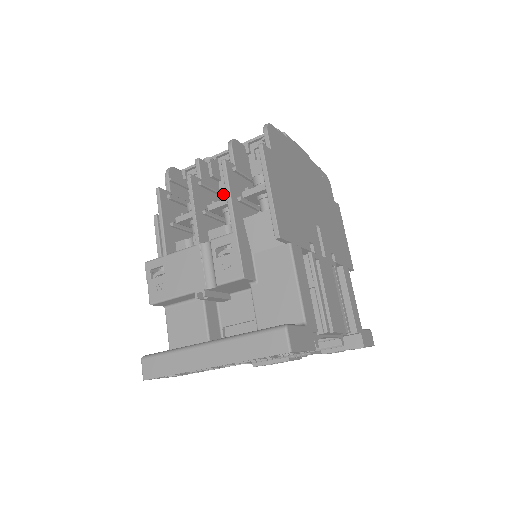
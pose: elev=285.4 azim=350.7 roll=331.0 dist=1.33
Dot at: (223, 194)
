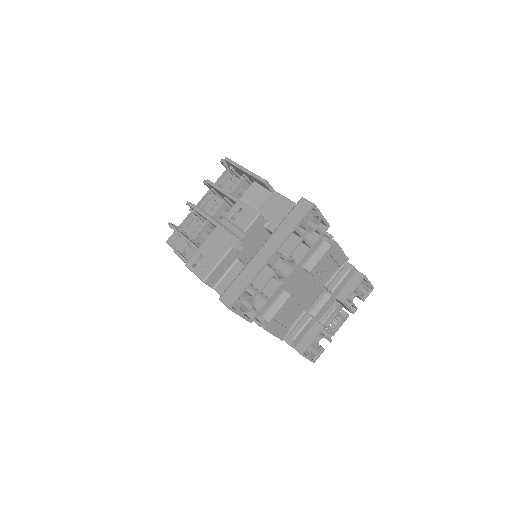
Dot at: (215, 206)
